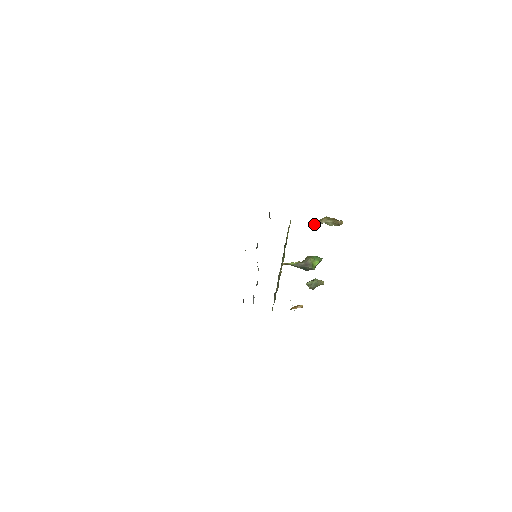
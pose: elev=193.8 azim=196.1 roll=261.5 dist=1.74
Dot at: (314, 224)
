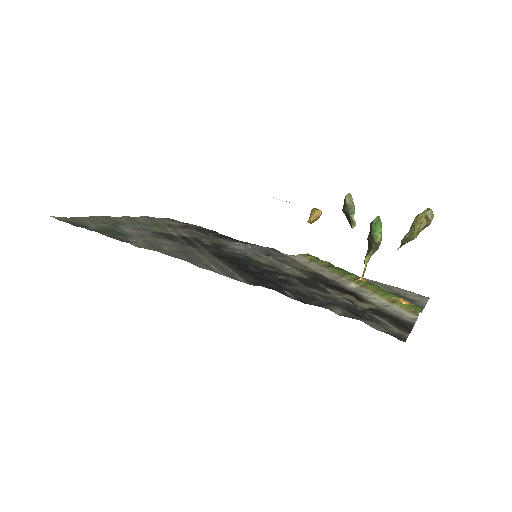
Dot at: occluded
